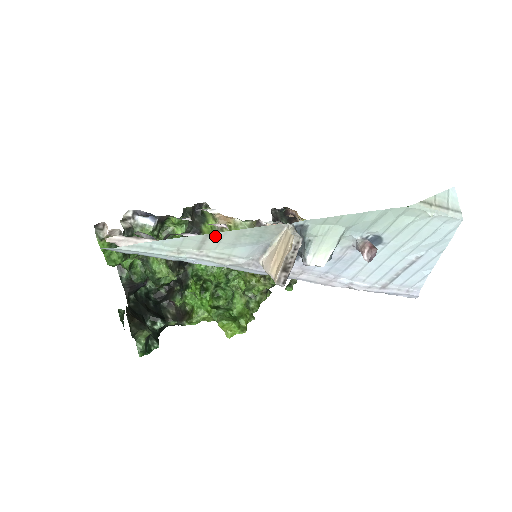
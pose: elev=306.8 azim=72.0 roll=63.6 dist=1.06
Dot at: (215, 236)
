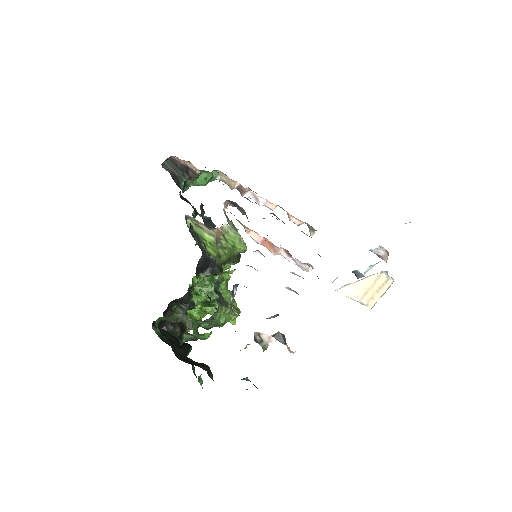
Dot at: occluded
